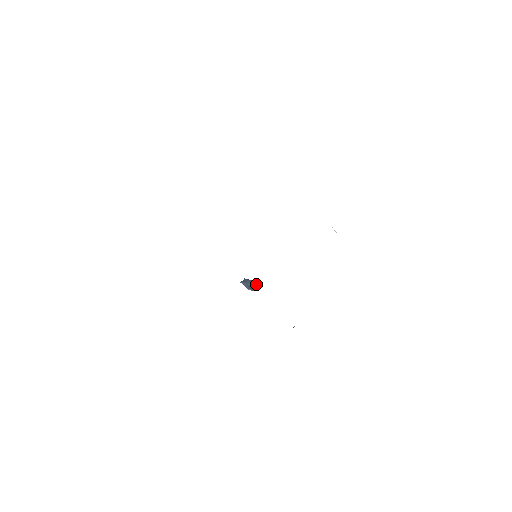
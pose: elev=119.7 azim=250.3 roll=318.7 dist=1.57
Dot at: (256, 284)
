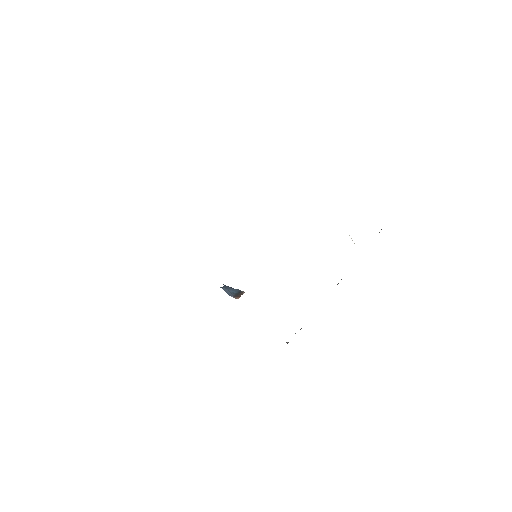
Dot at: (238, 292)
